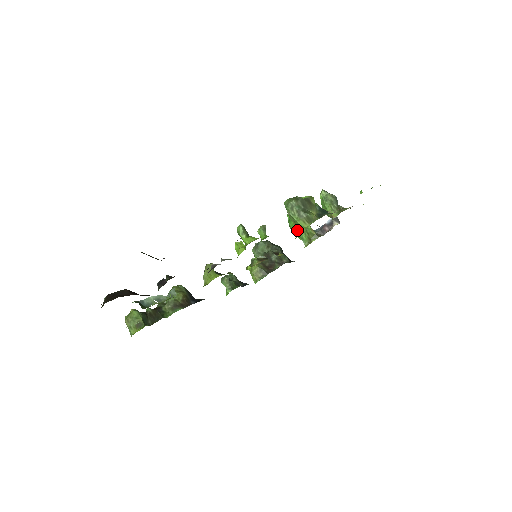
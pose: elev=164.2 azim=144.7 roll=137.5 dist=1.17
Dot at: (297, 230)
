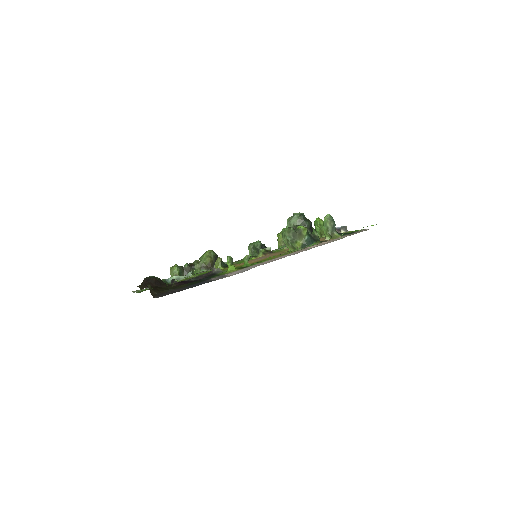
Dot at: occluded
